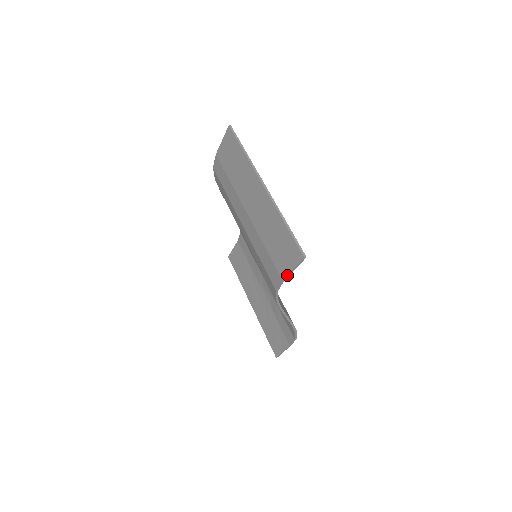
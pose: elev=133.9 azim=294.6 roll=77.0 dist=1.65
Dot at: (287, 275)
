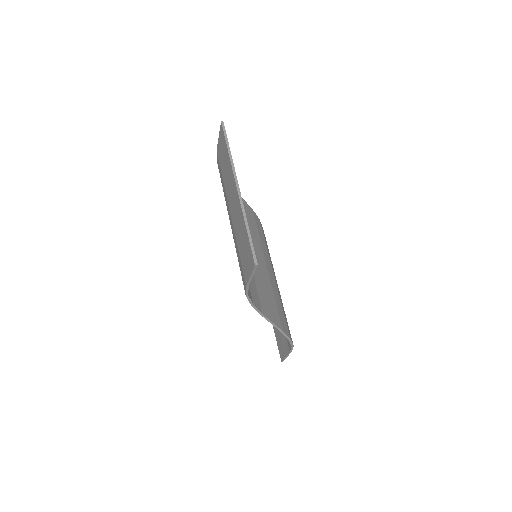
Dot at: (248, 281)
